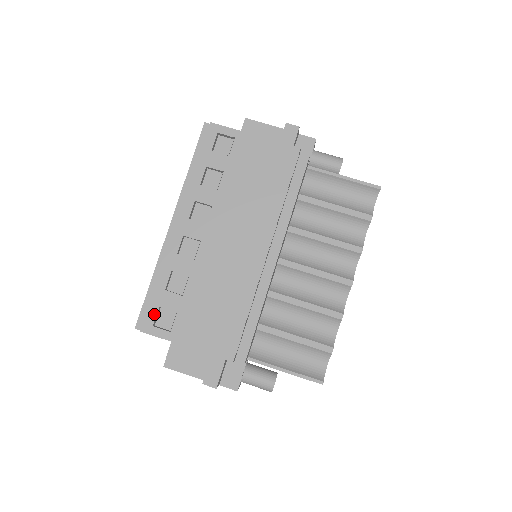
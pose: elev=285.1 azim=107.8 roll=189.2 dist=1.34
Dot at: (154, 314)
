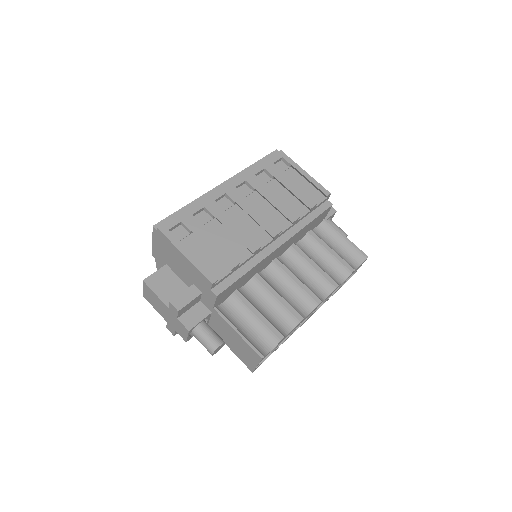
Dot at: (175, 223)
